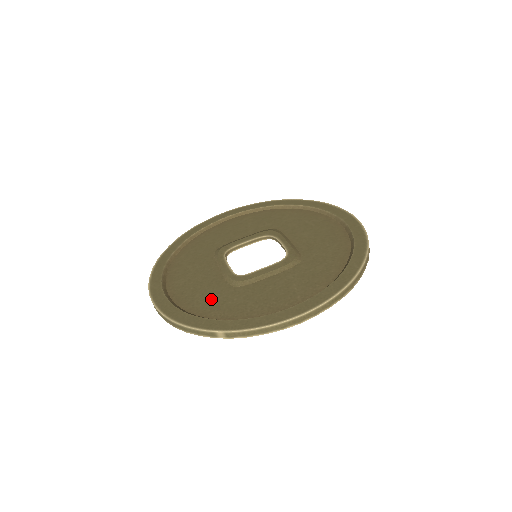
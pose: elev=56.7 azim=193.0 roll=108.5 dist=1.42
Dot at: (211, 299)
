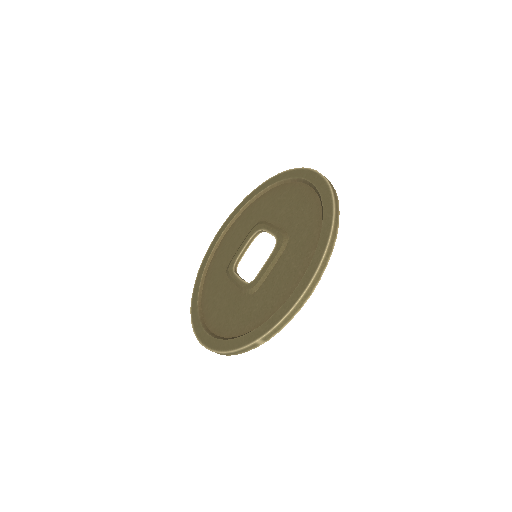
Dot at: (241, 316)
